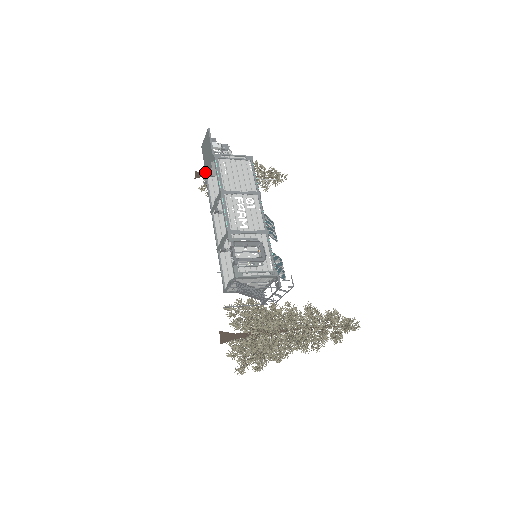
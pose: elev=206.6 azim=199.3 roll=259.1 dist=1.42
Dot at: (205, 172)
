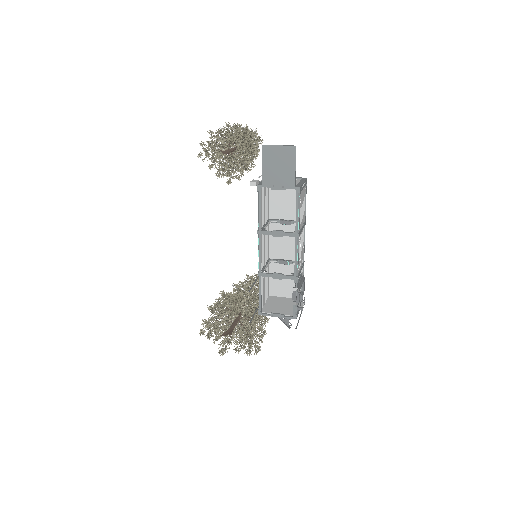
Dot at: (262, 183)
